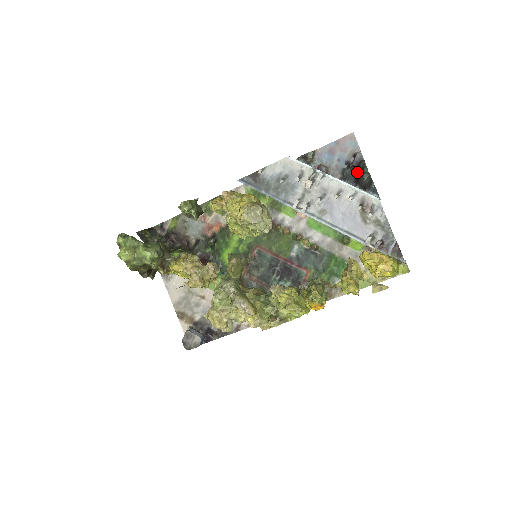
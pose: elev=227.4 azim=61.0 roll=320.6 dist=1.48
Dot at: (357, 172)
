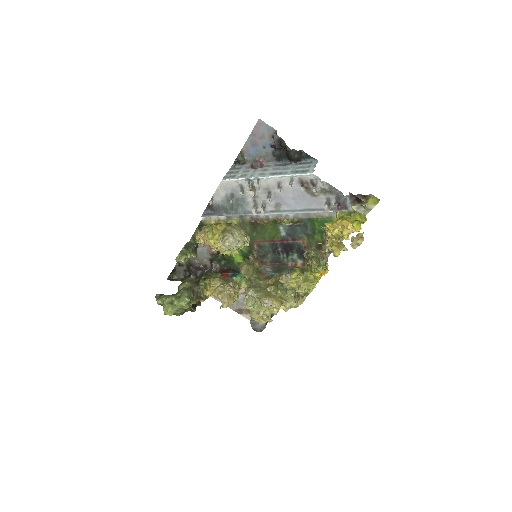
Dot at: (284, 150)
